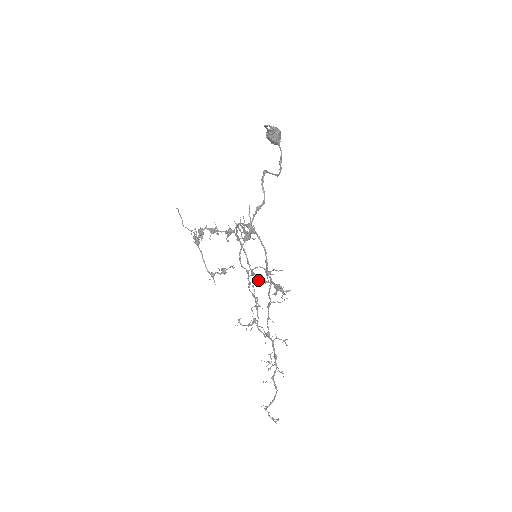
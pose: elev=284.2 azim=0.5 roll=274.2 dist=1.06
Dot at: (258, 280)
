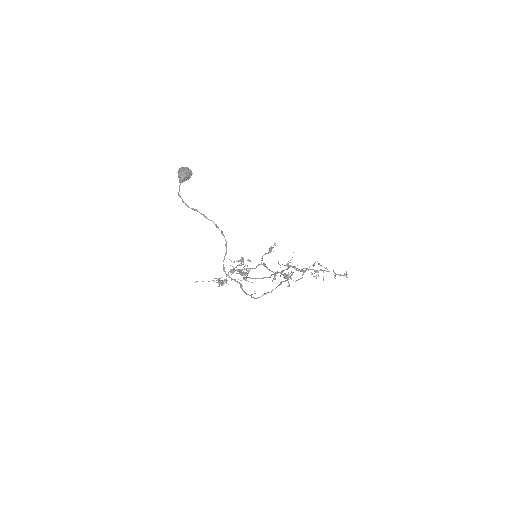
Dot at: (272, 280)
